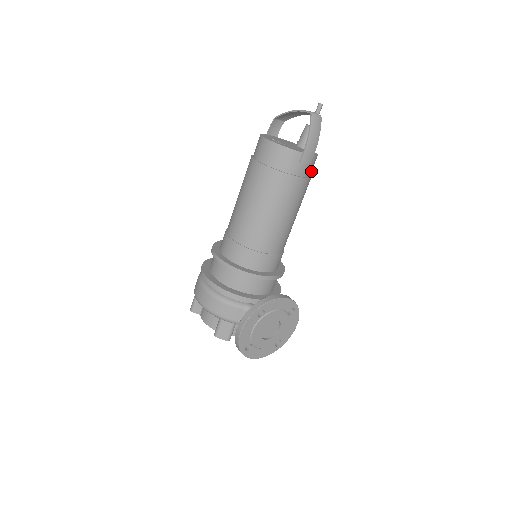
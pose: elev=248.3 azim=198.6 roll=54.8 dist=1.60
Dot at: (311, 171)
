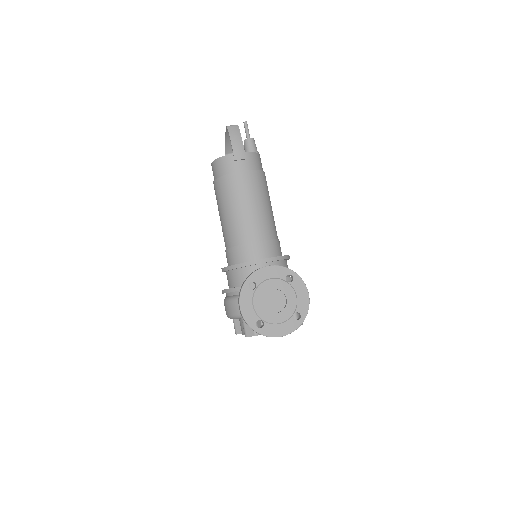
Dot at: (256, 166)
